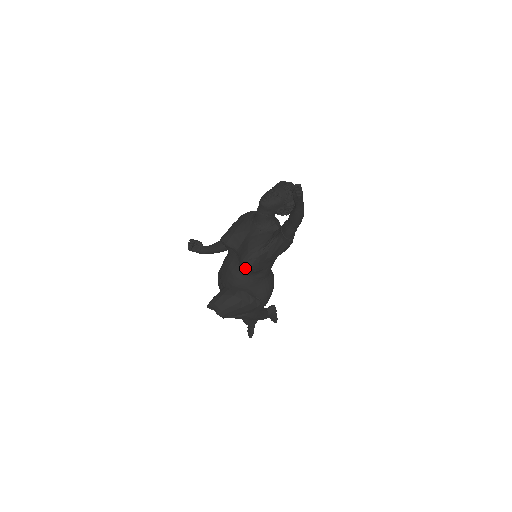
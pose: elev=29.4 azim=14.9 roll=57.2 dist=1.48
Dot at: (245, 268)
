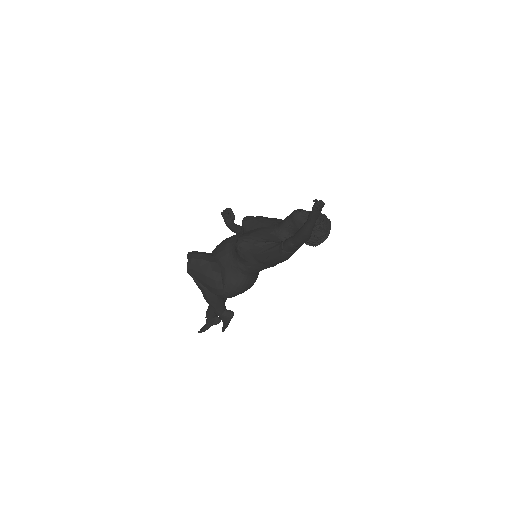
Dot at: occluded
